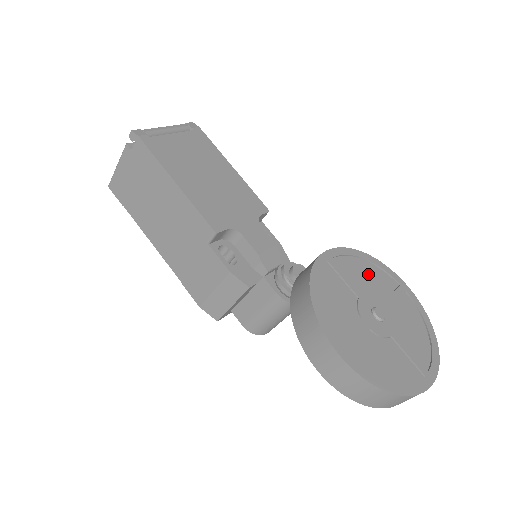
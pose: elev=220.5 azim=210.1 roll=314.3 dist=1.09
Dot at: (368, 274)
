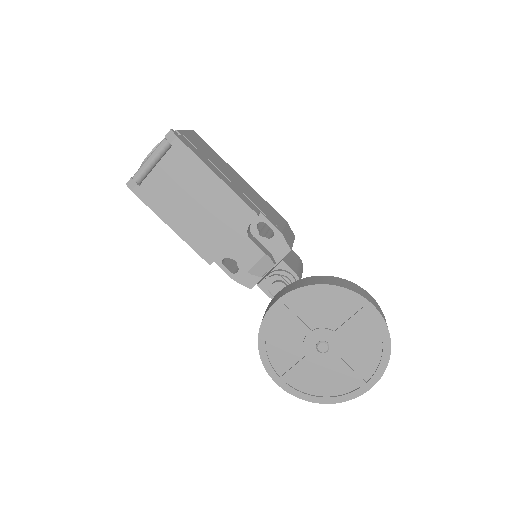
Dot at: (324, 306)
